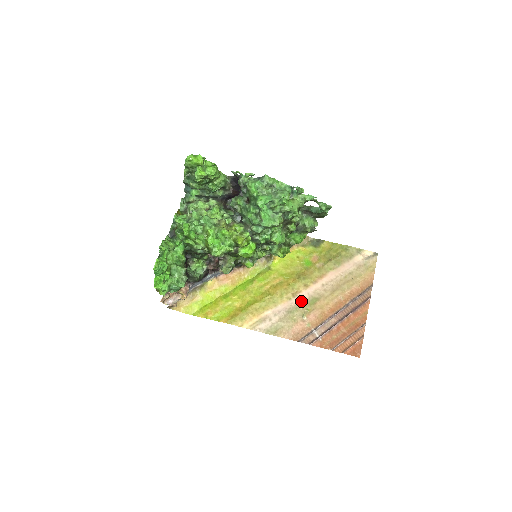
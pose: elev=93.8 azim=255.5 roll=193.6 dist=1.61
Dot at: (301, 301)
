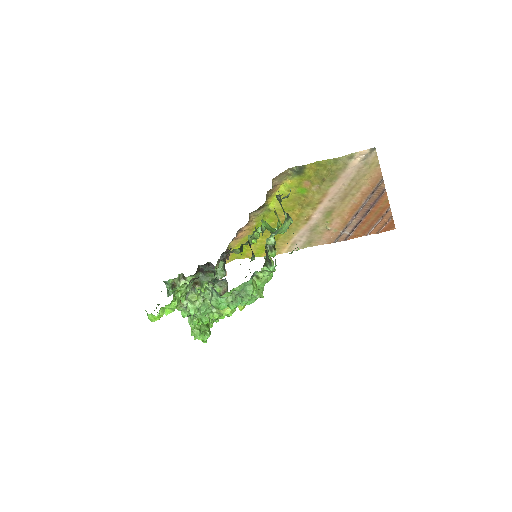
Dot at: (317, 220)
